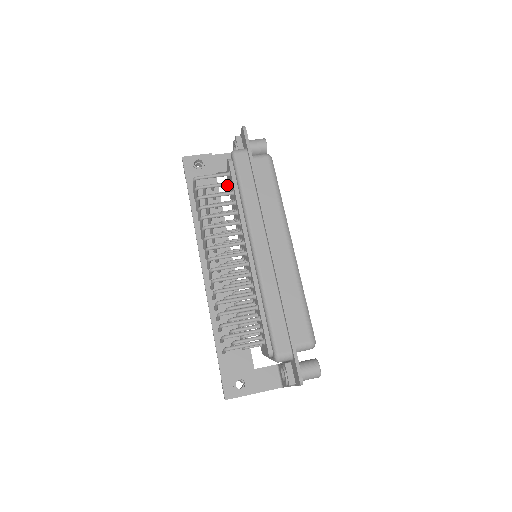
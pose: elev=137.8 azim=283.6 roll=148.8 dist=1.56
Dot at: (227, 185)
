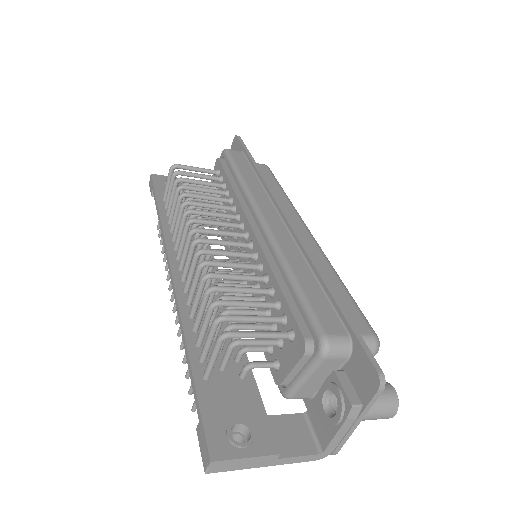
Dot at: (215, 179)
